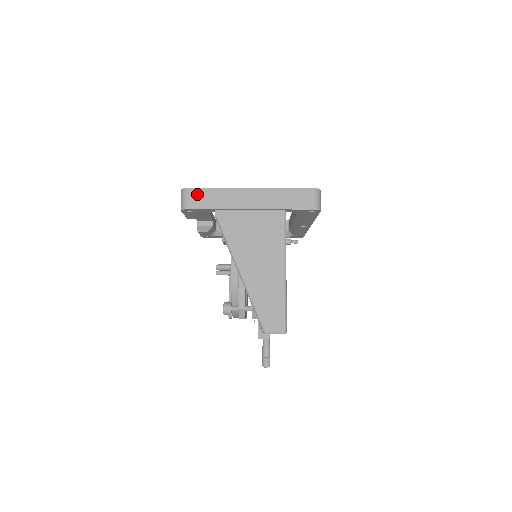
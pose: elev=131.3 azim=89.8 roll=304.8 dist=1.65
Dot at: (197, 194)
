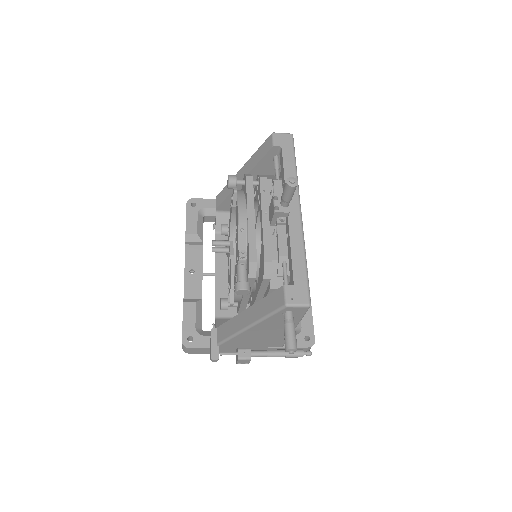
Dot at: occluded
